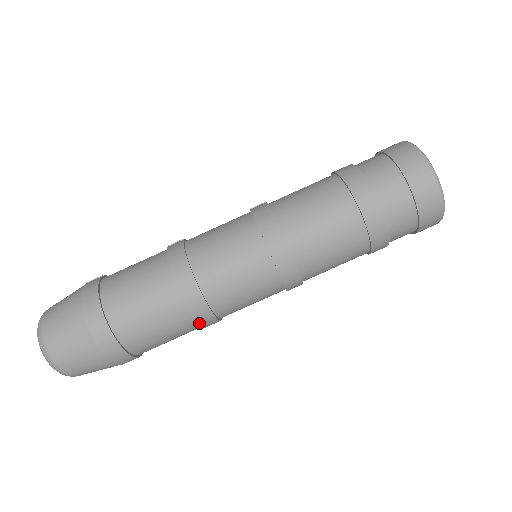
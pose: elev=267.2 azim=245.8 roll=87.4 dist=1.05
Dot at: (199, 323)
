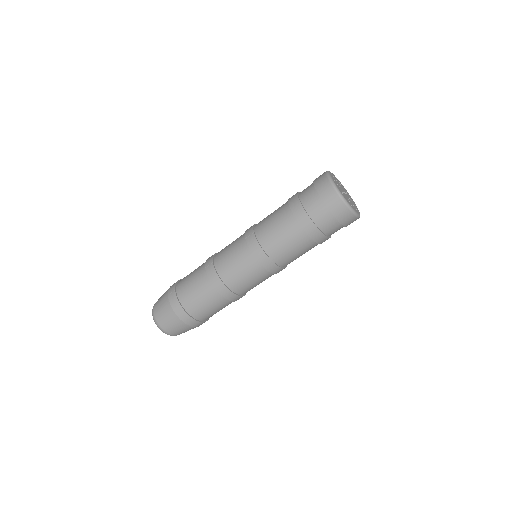
Dot at: occluded
